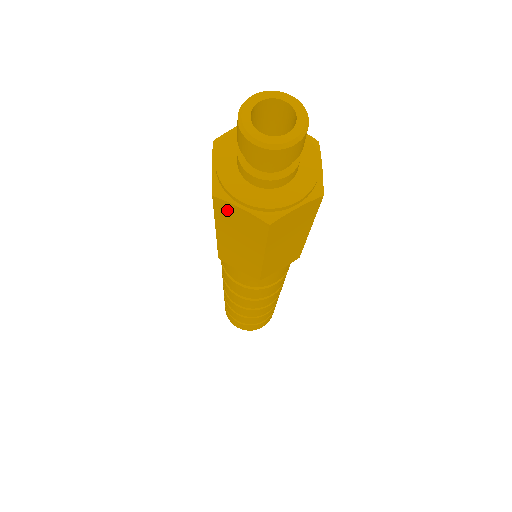
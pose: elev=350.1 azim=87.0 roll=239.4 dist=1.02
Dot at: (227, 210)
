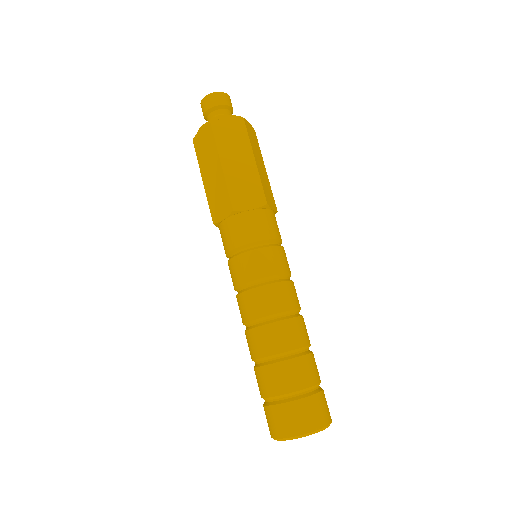
Dot at: (199, 143)
